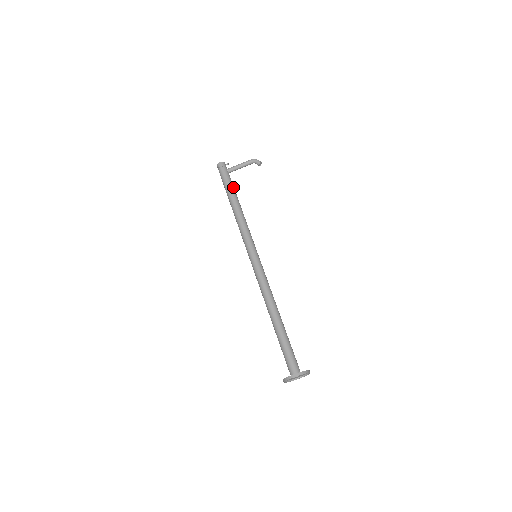
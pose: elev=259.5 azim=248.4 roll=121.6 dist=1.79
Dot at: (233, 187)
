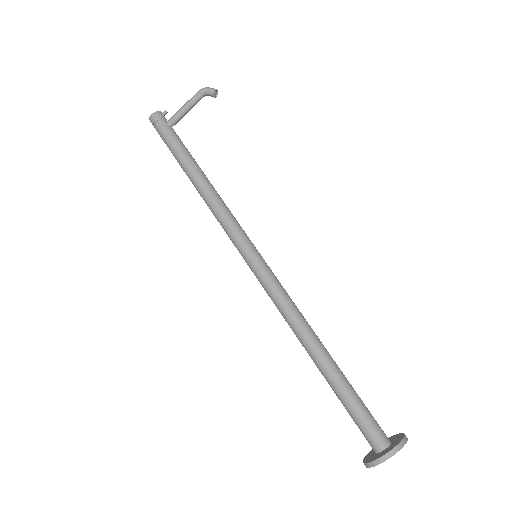
Dot at: (185, 149)
